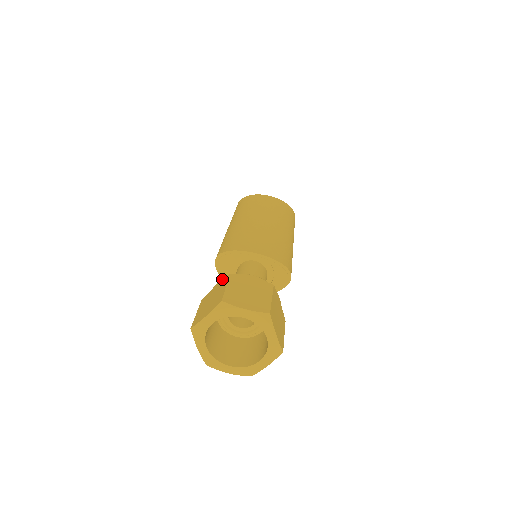
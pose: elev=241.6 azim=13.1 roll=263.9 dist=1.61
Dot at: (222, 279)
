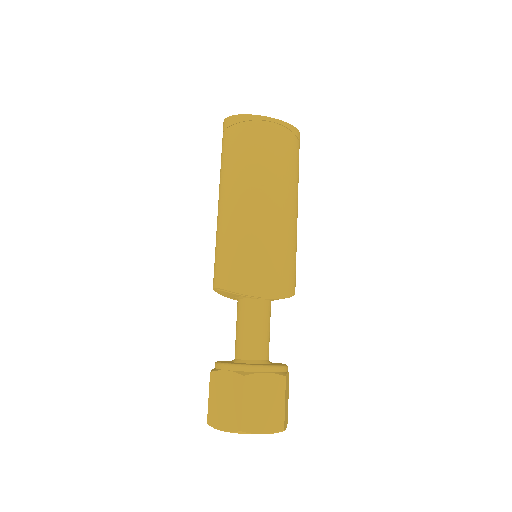
Dot at: (233, 367)
